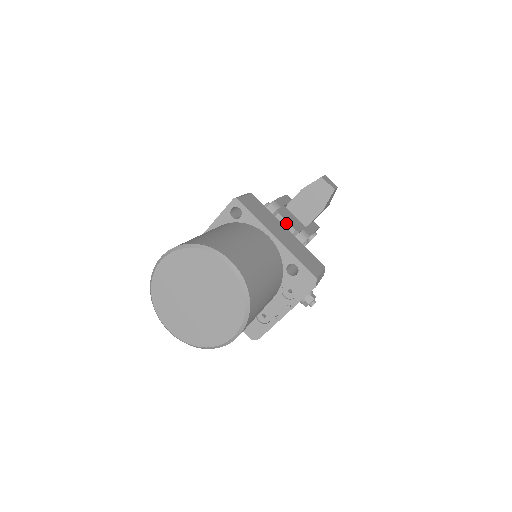
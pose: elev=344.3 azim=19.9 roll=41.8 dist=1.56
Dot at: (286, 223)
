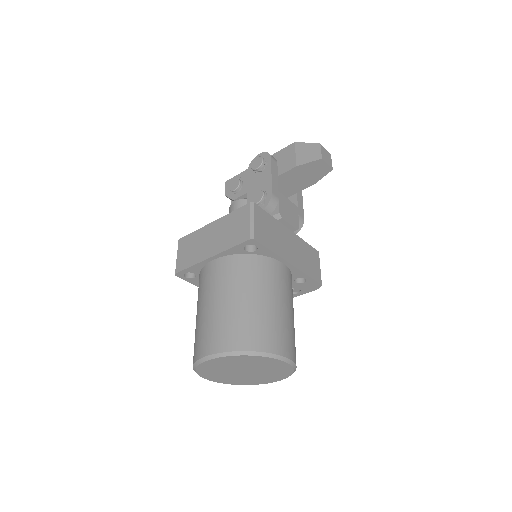
Dot at: (288, 225)
